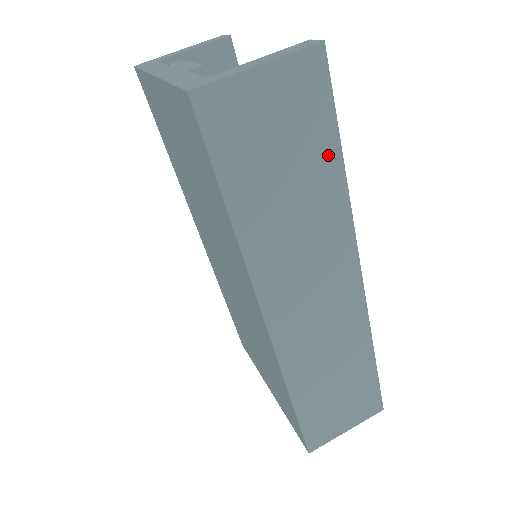
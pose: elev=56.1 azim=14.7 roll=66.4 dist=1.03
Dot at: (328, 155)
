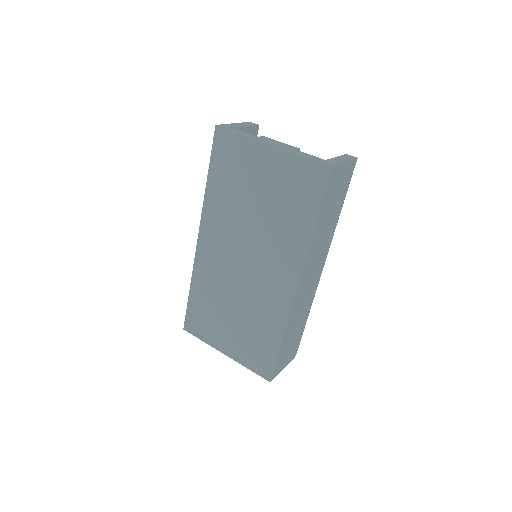
Dot at: (340, 206)
